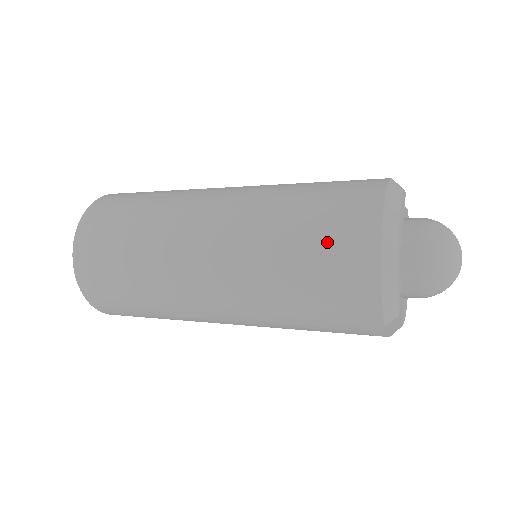
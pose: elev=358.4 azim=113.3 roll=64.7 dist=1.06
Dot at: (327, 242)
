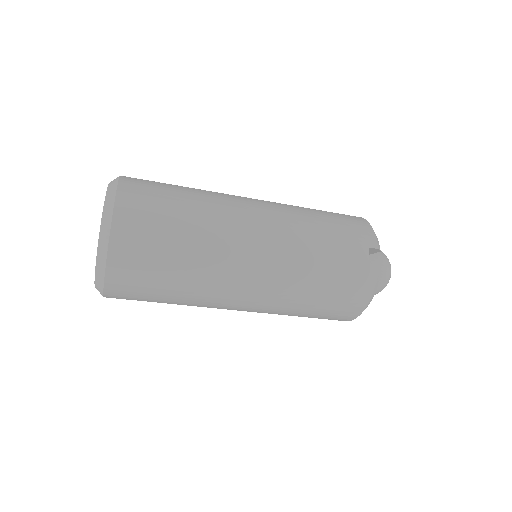
Dot at: occluded
